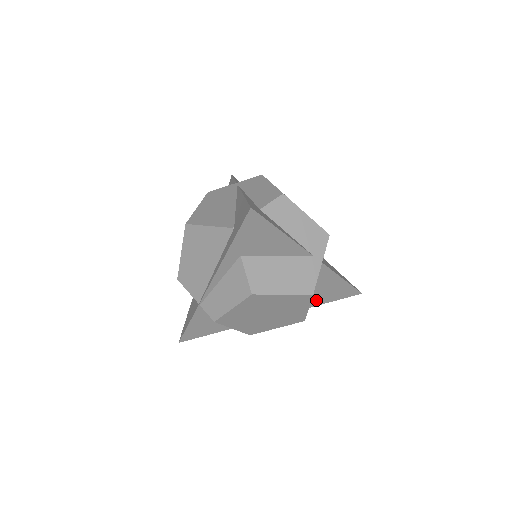
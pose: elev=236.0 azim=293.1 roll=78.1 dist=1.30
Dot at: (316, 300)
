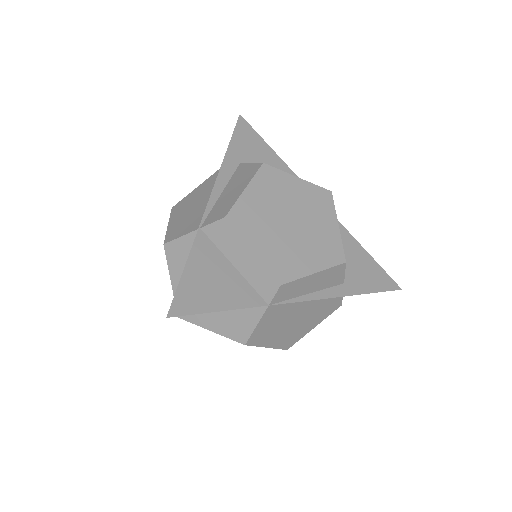
Dot at: (350, 281)
